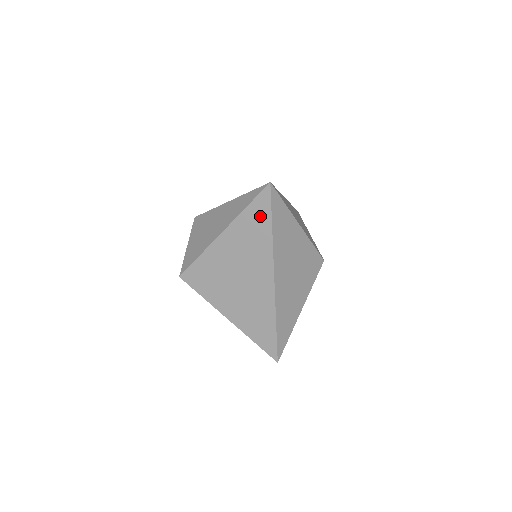
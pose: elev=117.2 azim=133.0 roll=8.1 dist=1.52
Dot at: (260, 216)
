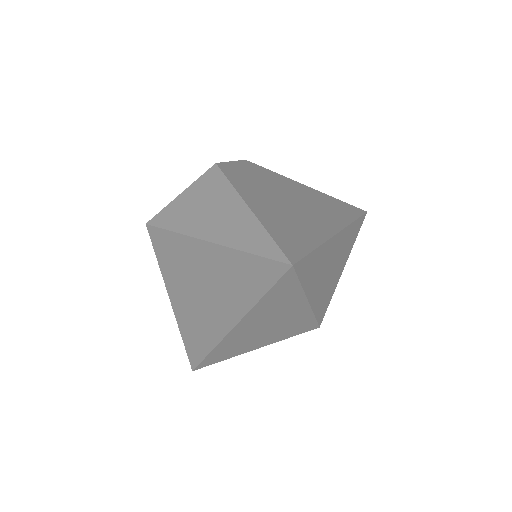
Dot at: (256, 276)
